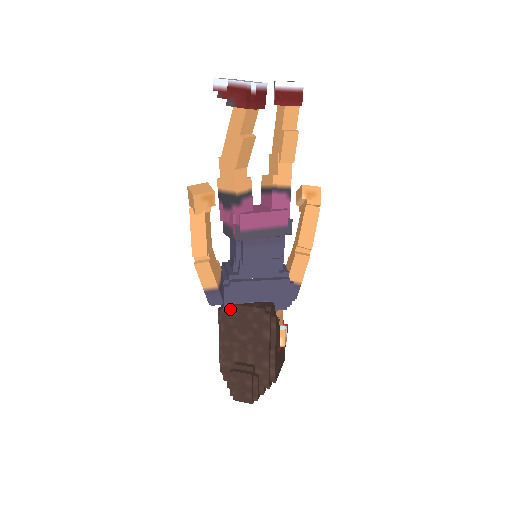
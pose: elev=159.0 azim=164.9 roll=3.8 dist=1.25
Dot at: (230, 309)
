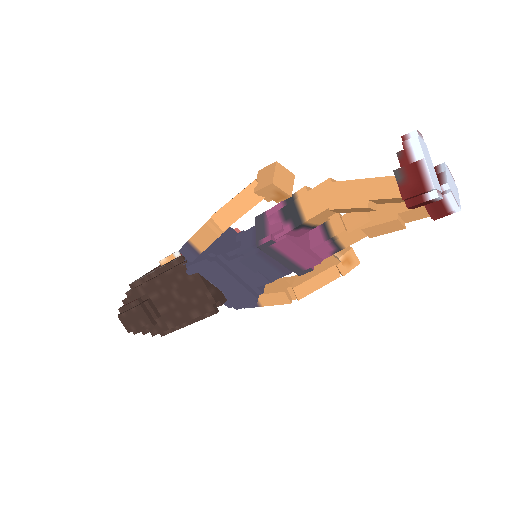
Dot at: (191, 271)
